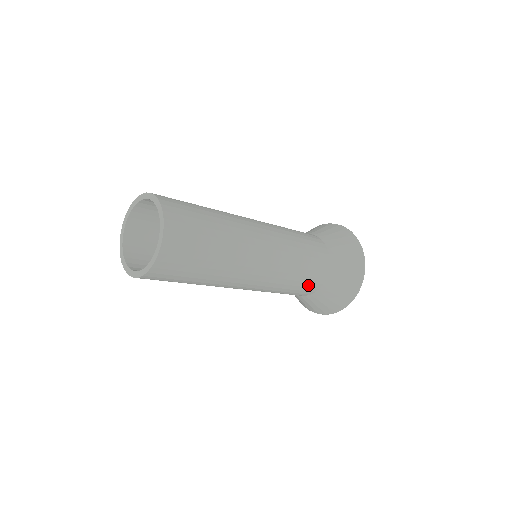
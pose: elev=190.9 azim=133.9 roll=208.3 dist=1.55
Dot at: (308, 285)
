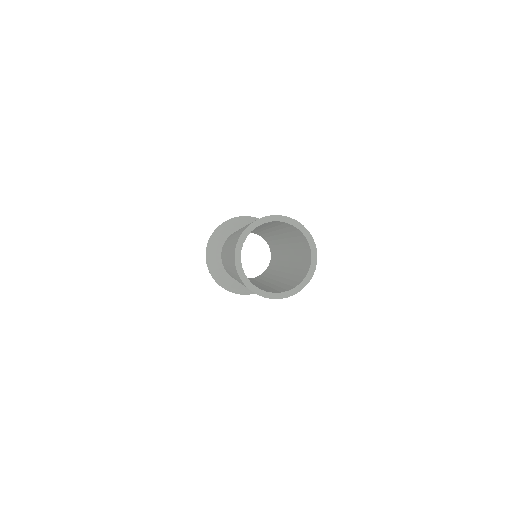
Dot at: occluded
